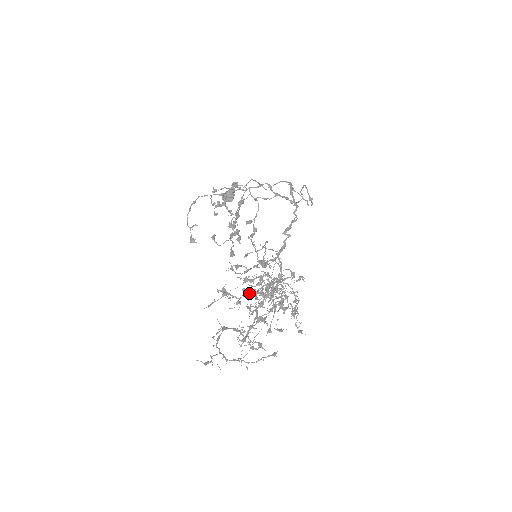
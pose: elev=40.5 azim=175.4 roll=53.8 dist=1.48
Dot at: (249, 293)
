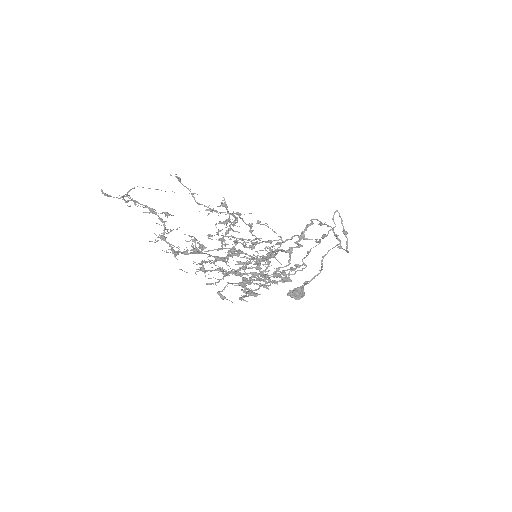
Dot at: occluded
